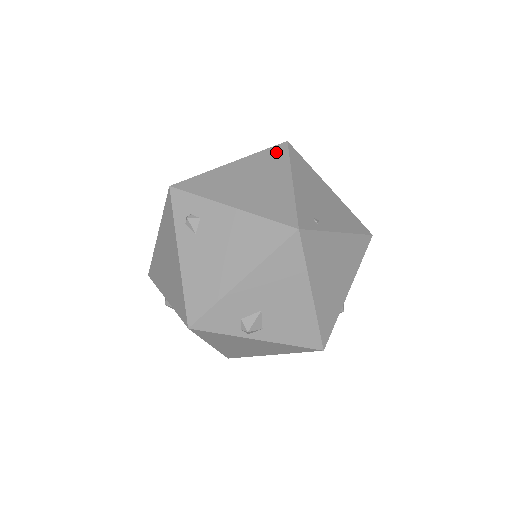
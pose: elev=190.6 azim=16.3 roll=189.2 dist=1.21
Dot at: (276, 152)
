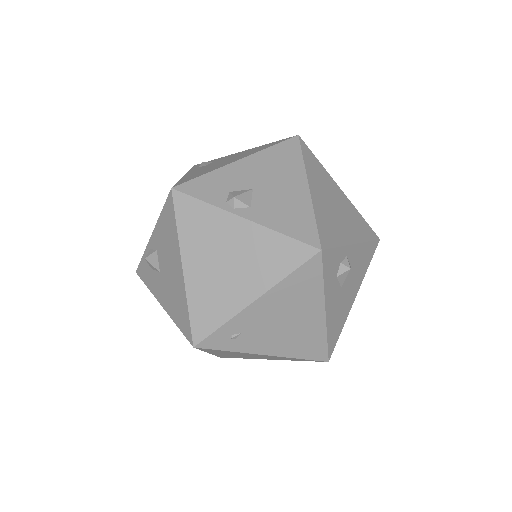
Dot at: occluded
